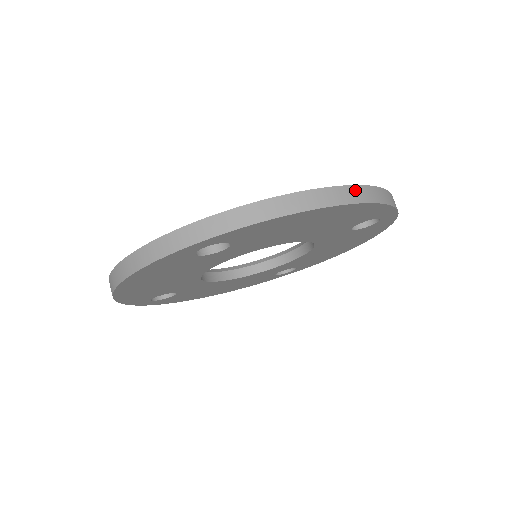
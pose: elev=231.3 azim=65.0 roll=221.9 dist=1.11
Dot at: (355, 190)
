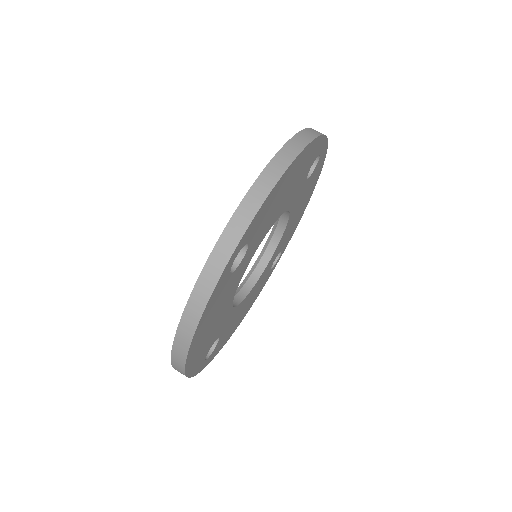
Dot at: (298, 138)
